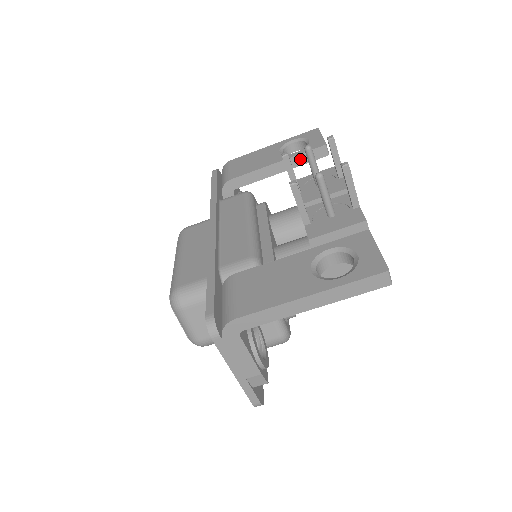
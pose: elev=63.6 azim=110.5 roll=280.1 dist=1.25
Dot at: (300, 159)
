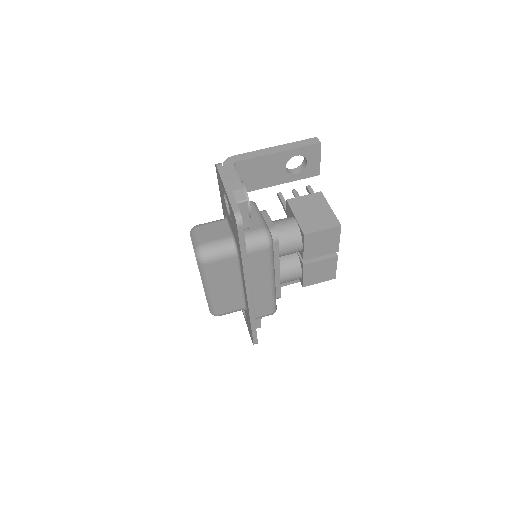
Dot at: occluded
